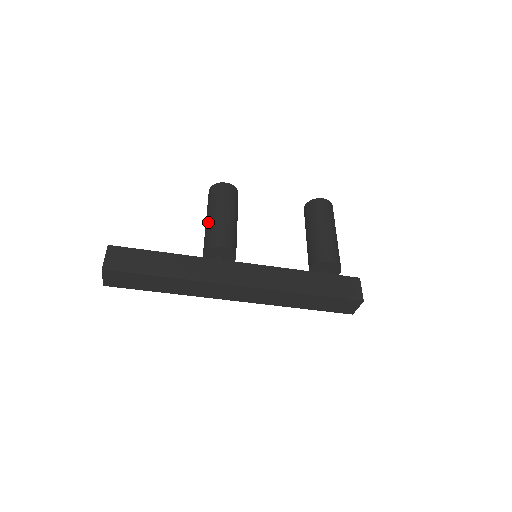
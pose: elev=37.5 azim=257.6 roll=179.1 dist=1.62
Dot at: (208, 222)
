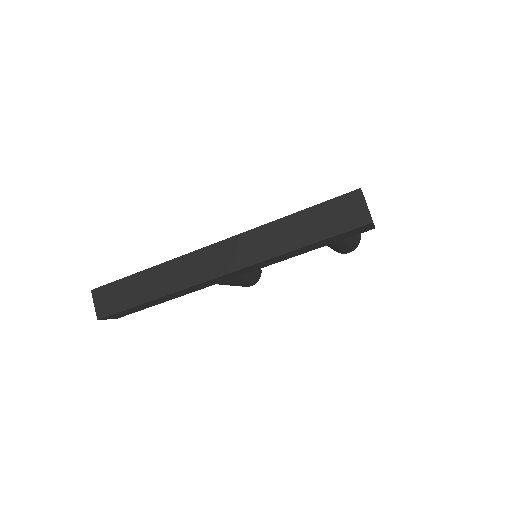
Dot at: occluded
